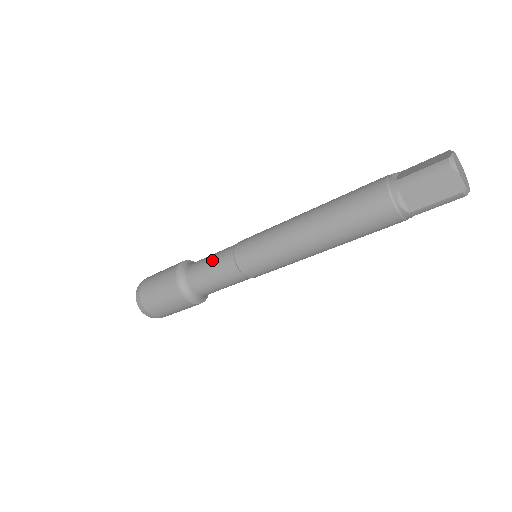
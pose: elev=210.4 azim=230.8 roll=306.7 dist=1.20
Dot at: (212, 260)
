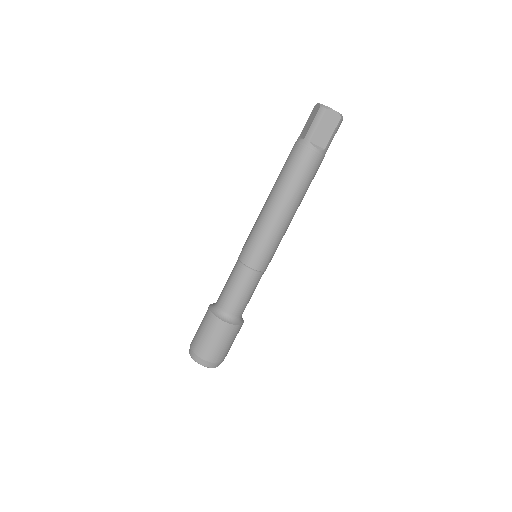
Dot at: occluded
